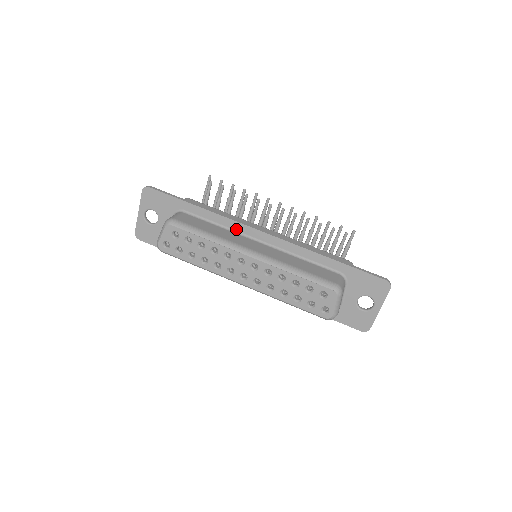
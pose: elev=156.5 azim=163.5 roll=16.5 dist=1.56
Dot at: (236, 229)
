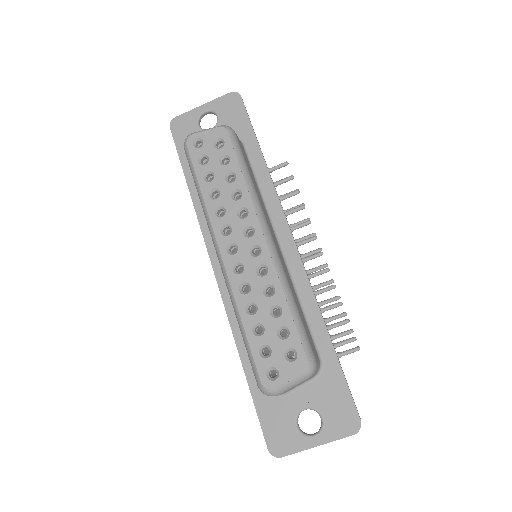
Dot at: (271, 210)
